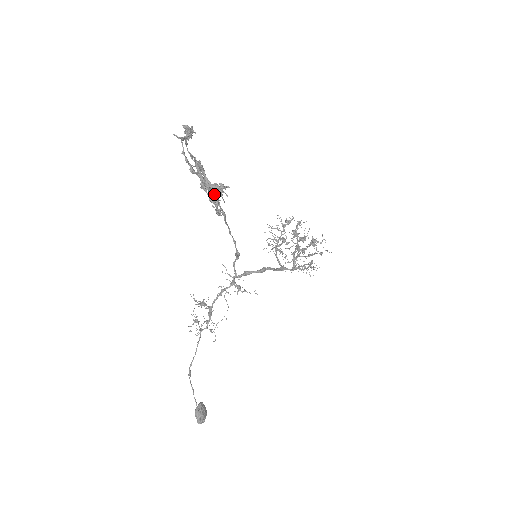
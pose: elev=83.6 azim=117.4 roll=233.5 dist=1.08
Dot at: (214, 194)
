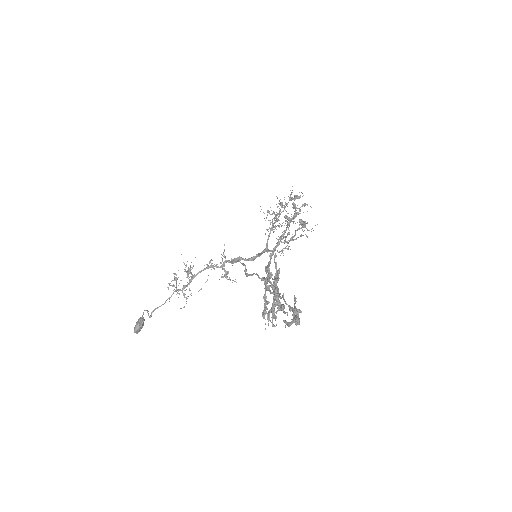
Dot at: occluded
